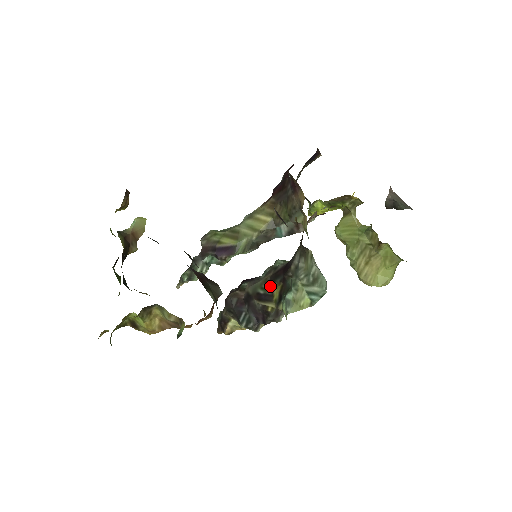
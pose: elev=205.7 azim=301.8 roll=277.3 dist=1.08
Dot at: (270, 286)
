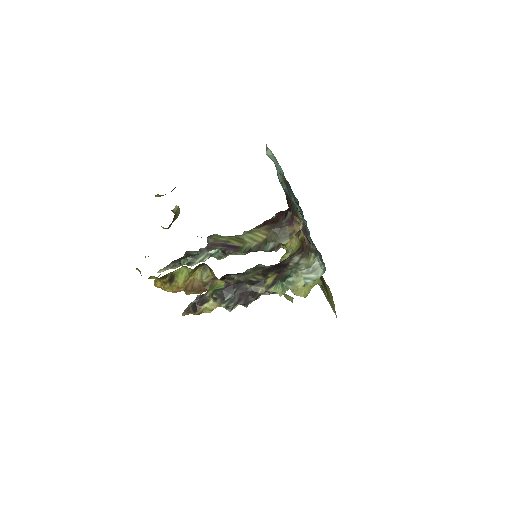
Dot at: (263, 276)
